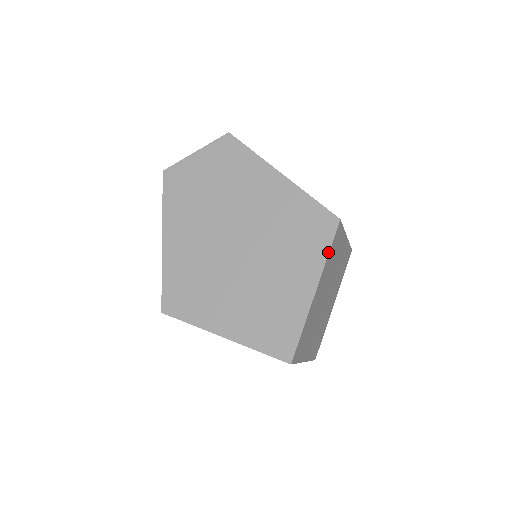
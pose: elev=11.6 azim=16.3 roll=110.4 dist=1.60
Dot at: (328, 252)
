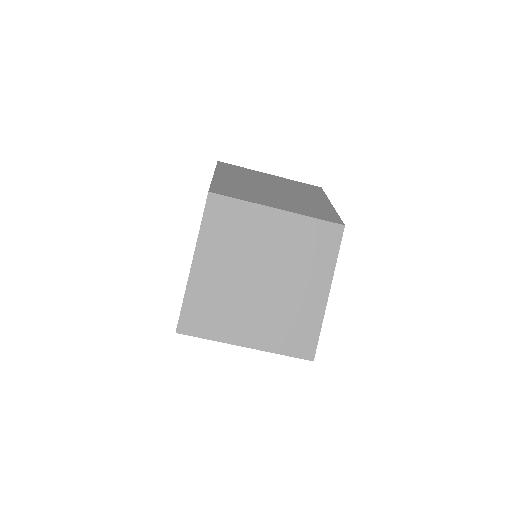
Dot at: (200, 225)
